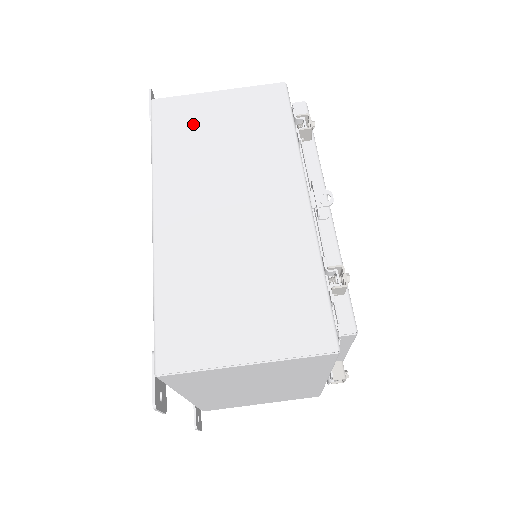
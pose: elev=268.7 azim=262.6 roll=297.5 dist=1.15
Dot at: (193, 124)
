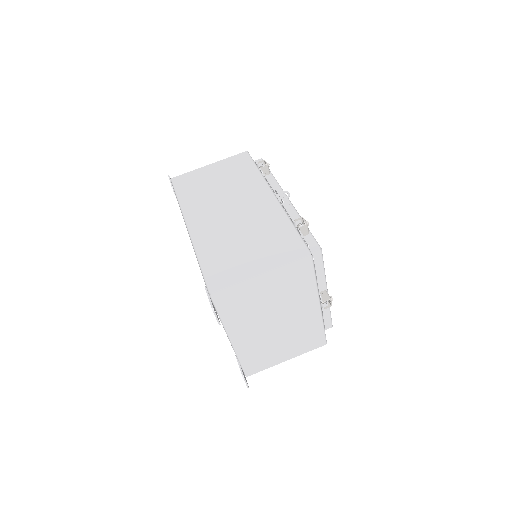
Dot at: (199, 182)
